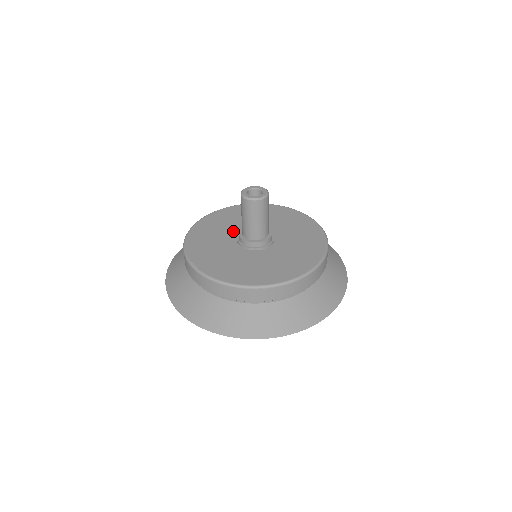
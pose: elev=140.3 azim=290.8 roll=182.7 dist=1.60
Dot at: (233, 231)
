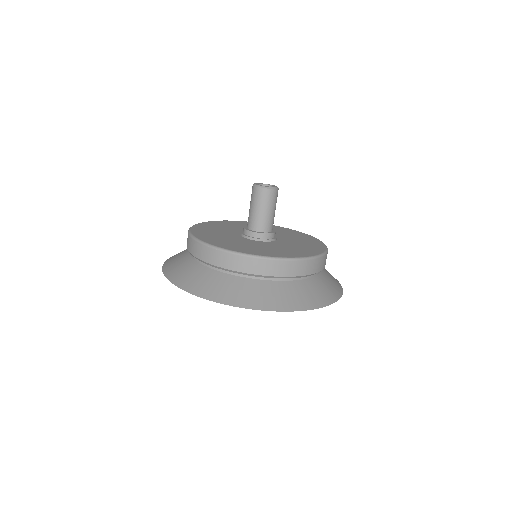
Dot at: occluded
